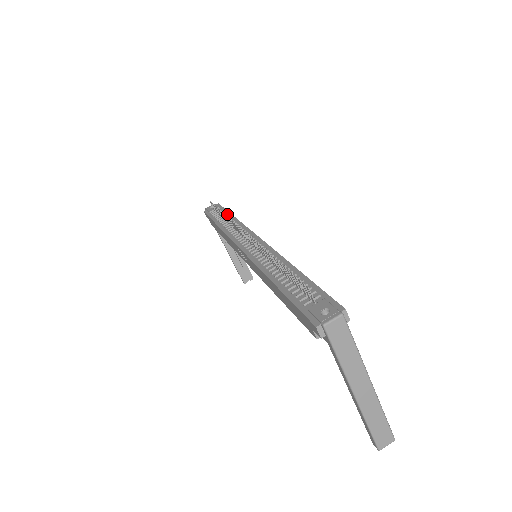
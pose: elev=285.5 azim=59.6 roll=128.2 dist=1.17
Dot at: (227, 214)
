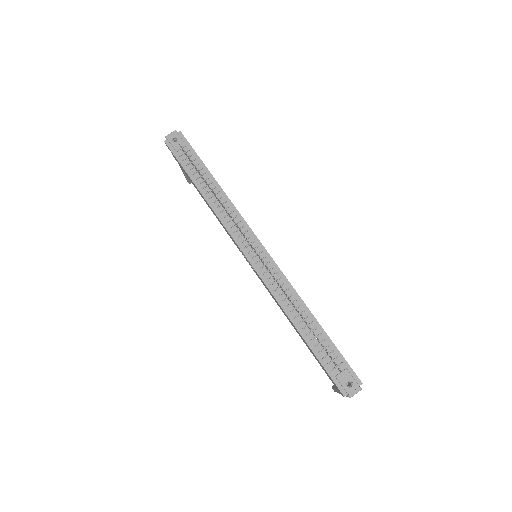
Dot at: (205, 171)
